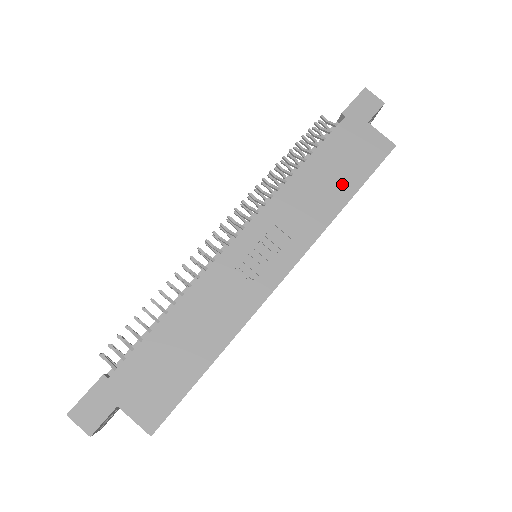
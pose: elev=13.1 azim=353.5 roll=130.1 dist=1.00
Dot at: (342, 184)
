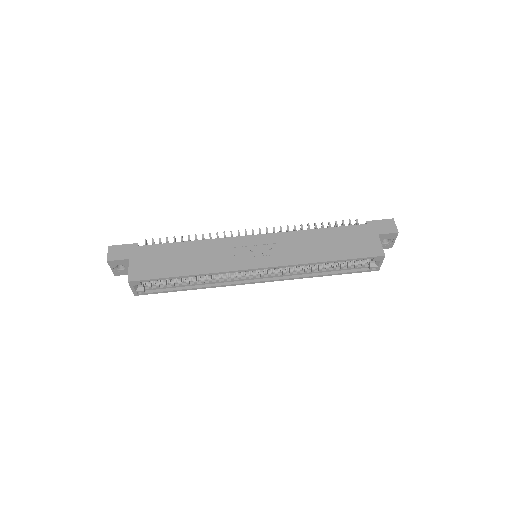
Dot at: (332, 251)
